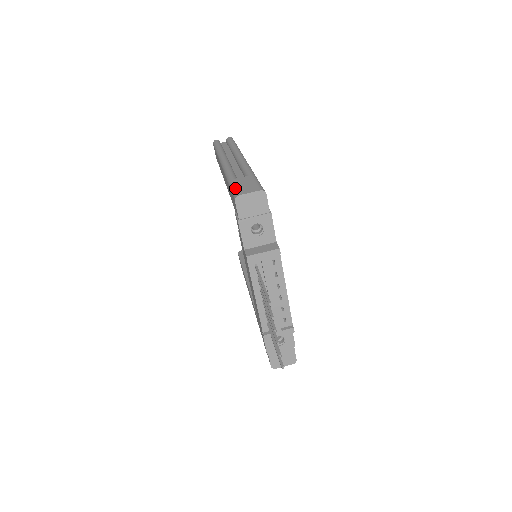
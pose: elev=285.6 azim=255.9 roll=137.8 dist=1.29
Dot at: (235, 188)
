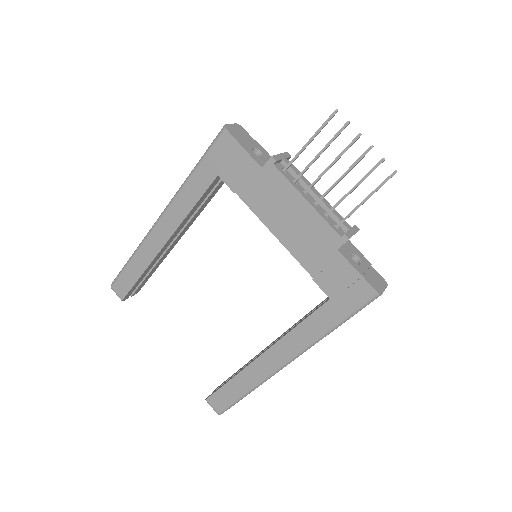
Dot at: (212, 142)
